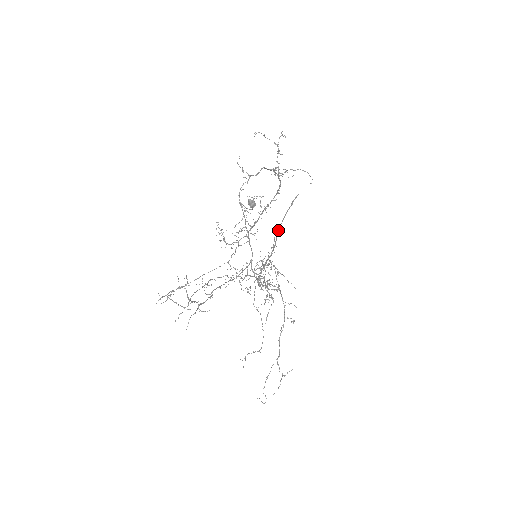
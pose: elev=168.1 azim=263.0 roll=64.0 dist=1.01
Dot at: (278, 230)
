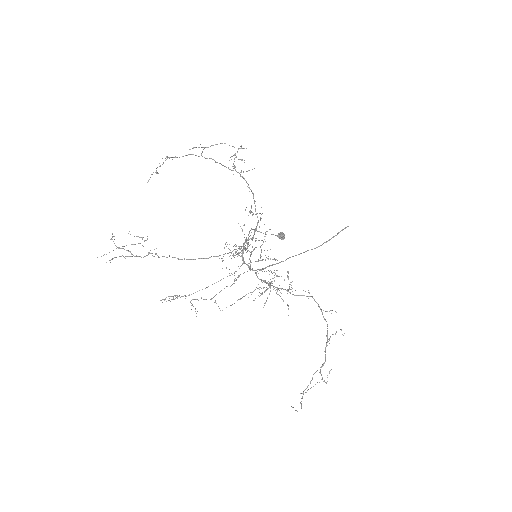
Dot at: occluded
